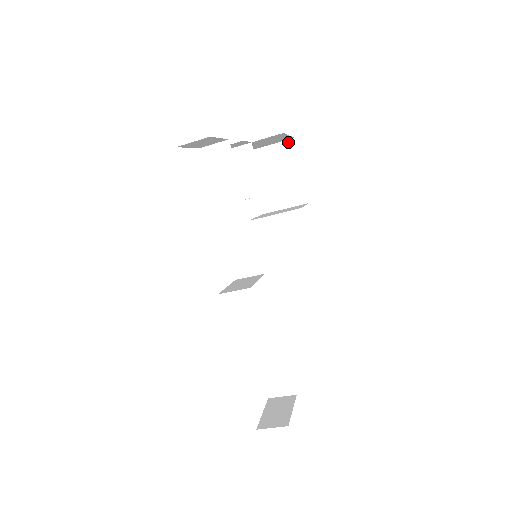
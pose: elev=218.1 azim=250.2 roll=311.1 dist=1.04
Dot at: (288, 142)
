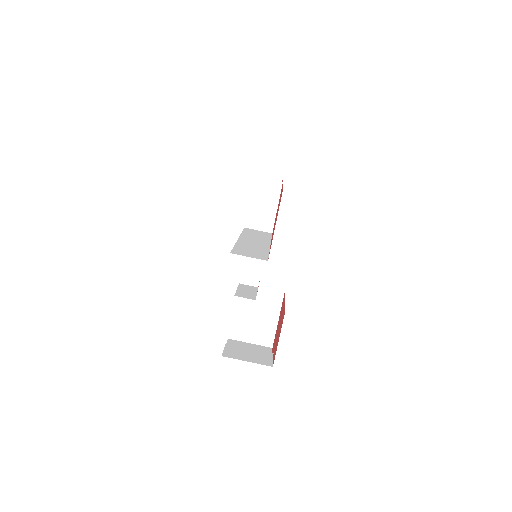
Dot at: (266, 347)
